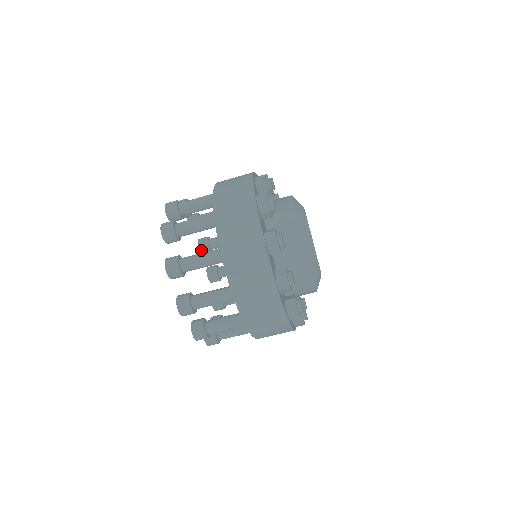
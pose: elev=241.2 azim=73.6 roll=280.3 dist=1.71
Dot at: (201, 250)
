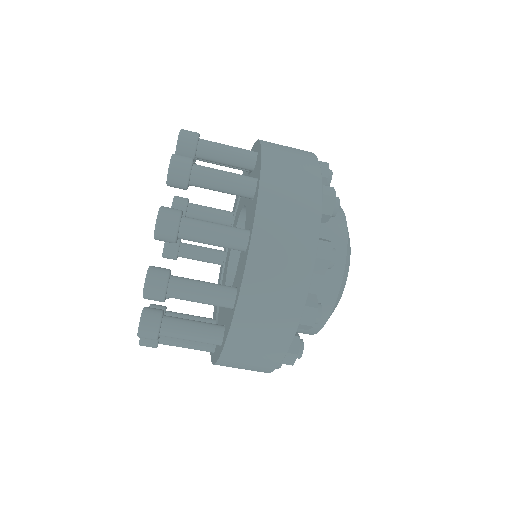
Dot at: occluded
